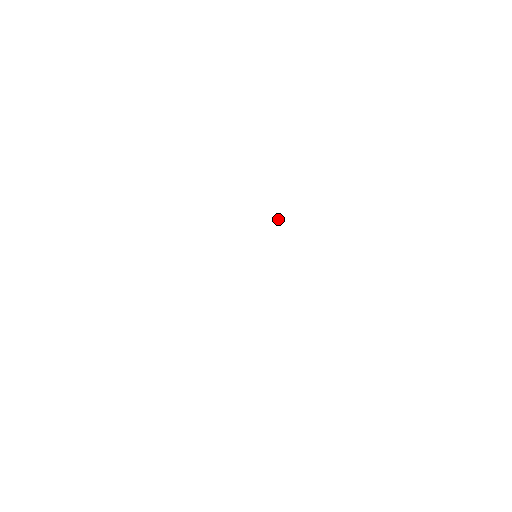
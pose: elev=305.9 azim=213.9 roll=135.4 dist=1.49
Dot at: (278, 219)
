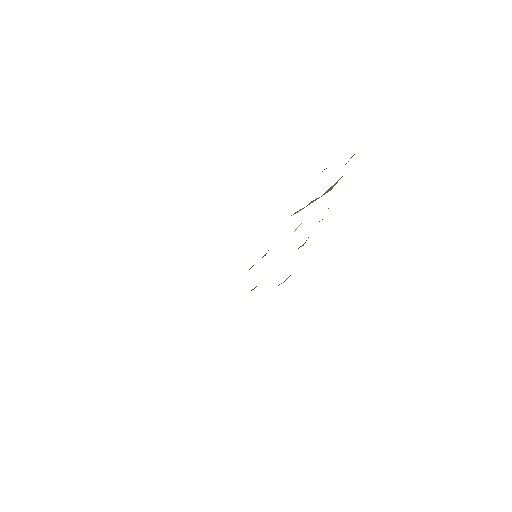
Dot at: (297, 227)
